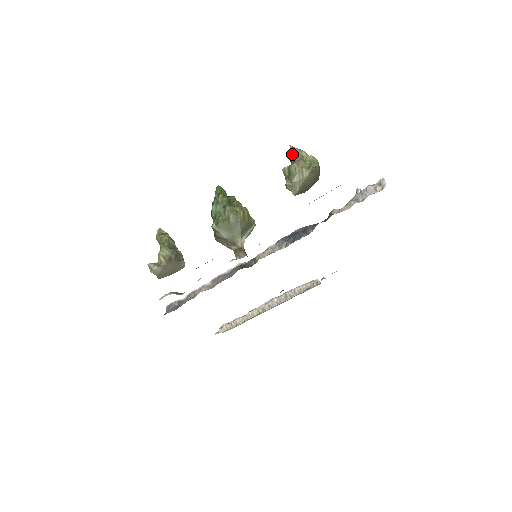
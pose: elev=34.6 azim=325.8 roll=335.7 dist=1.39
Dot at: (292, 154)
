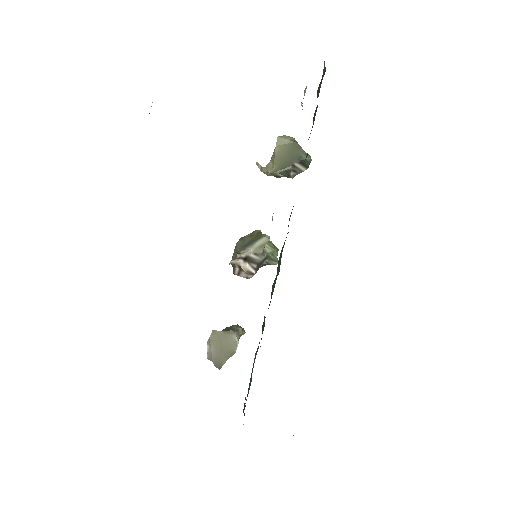
Dot at: occluded
